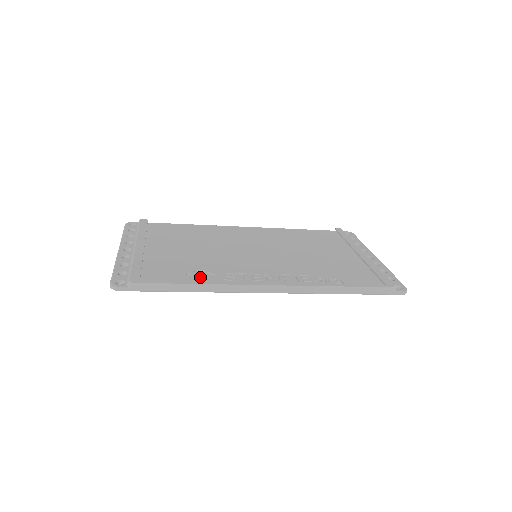
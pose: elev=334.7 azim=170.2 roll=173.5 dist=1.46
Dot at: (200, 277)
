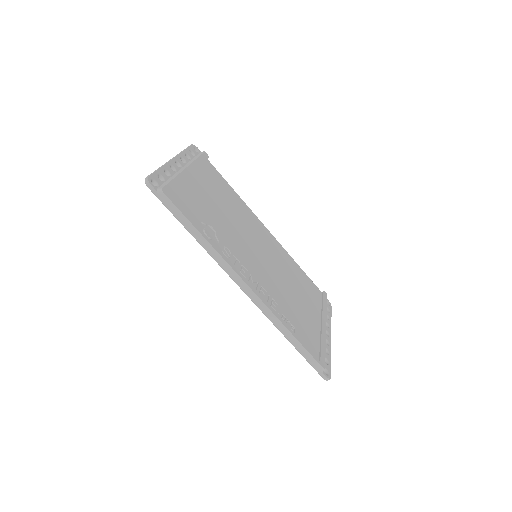
Dot at: (208, 233)
